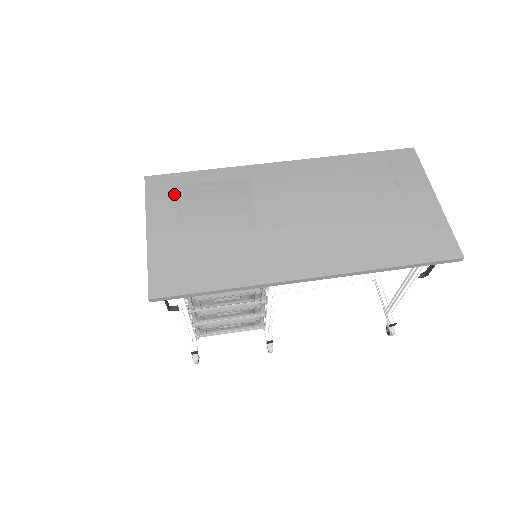
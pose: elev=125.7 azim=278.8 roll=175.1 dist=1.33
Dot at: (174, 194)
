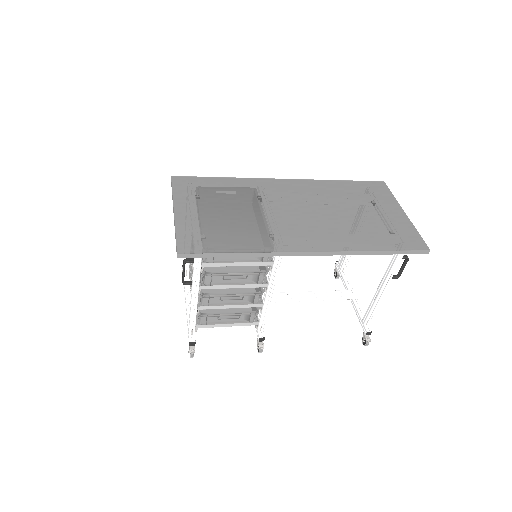
Dot at: (196, 189)
